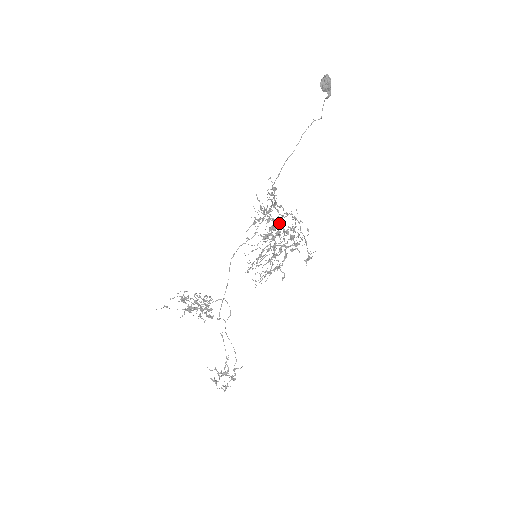
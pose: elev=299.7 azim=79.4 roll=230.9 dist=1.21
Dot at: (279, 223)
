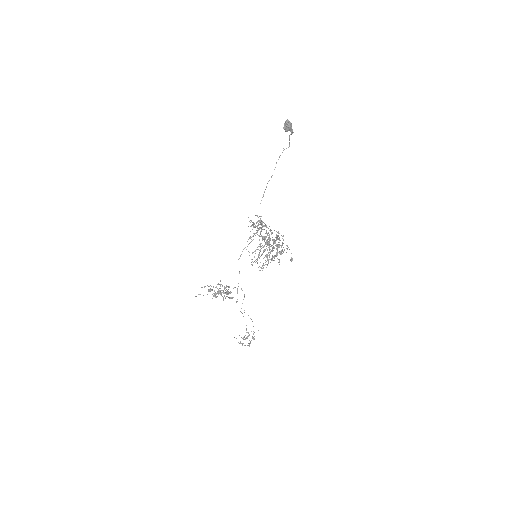
Dot at: occluded
